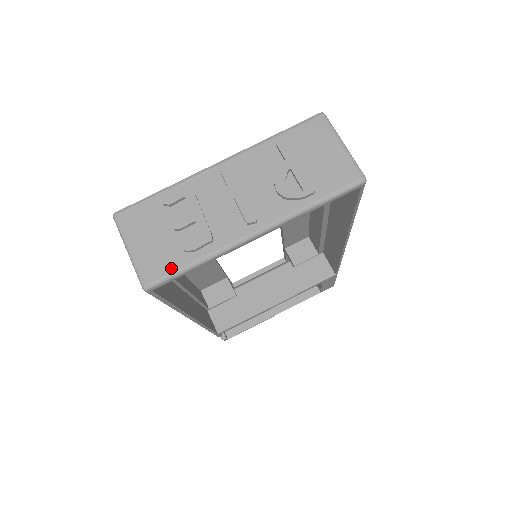
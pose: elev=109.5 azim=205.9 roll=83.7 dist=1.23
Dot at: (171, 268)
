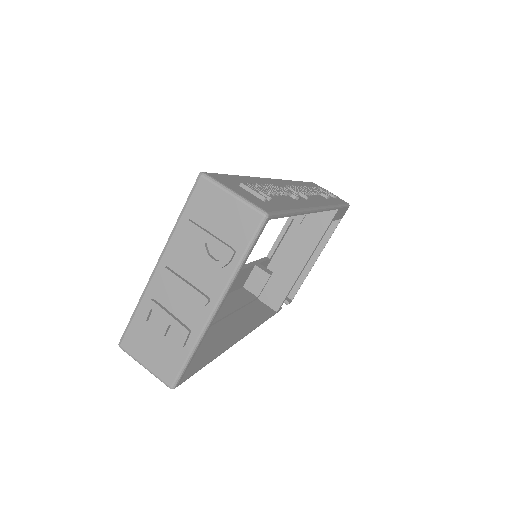
Dot at: (178, 366)
